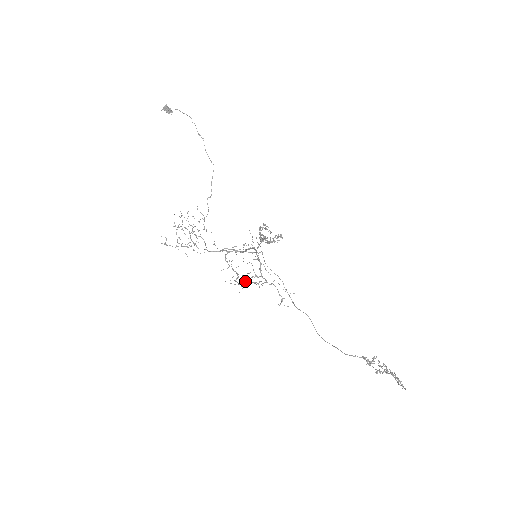
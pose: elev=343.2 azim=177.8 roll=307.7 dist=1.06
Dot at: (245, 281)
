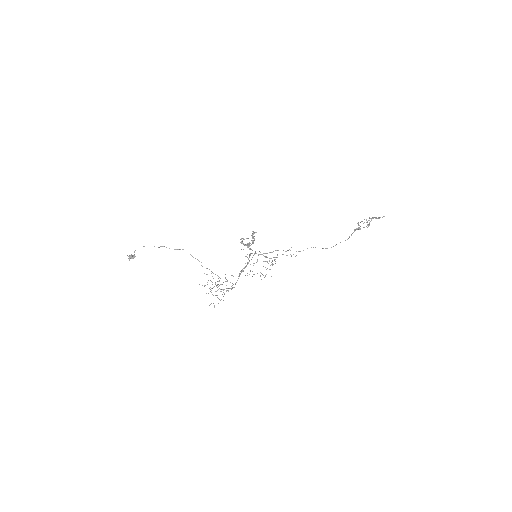
Dot at: occluded
